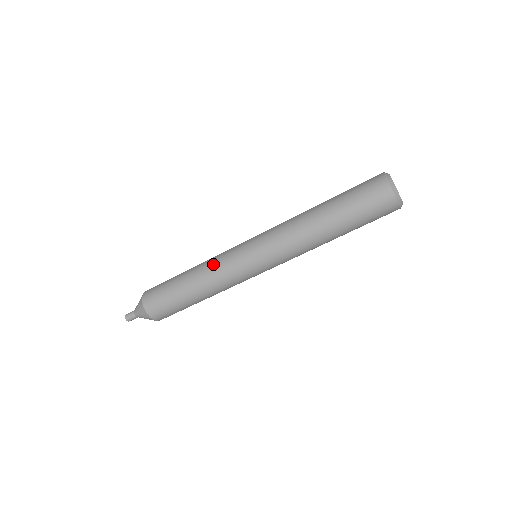
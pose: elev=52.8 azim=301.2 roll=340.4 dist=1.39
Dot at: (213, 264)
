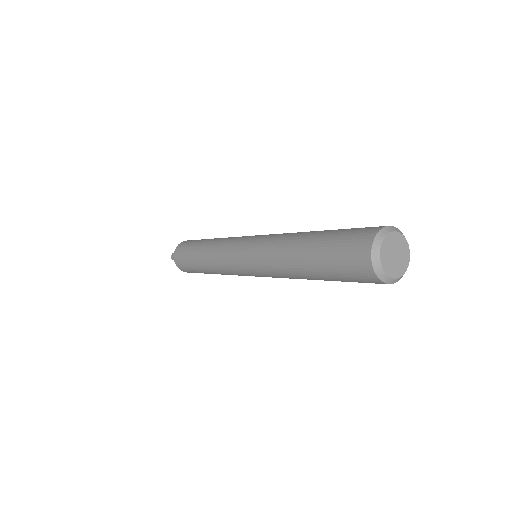
Dot at: (223, 272)
